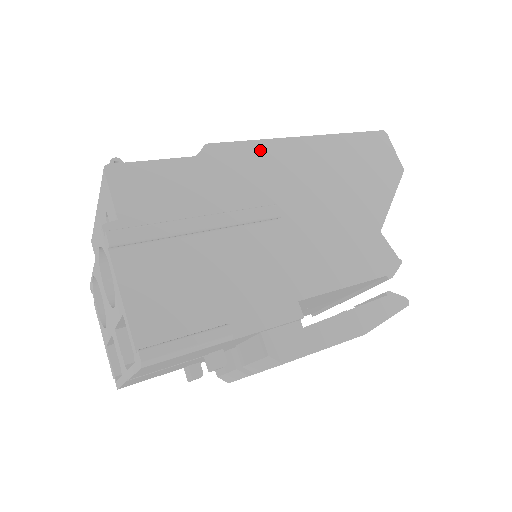
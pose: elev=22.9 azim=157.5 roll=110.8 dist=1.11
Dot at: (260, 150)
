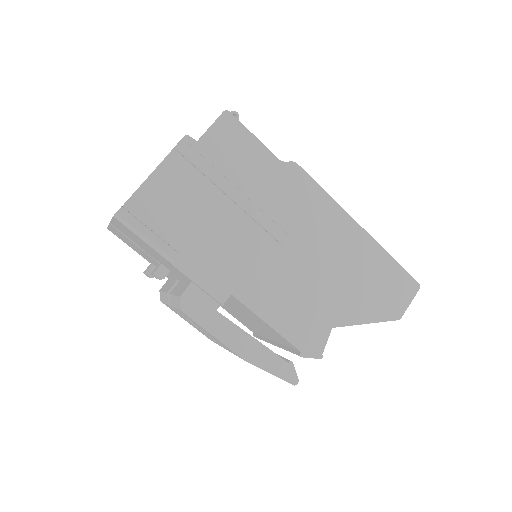
Dot at: (323, 201)
